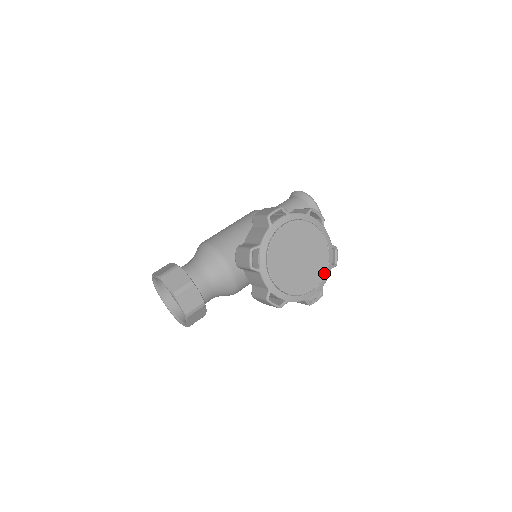
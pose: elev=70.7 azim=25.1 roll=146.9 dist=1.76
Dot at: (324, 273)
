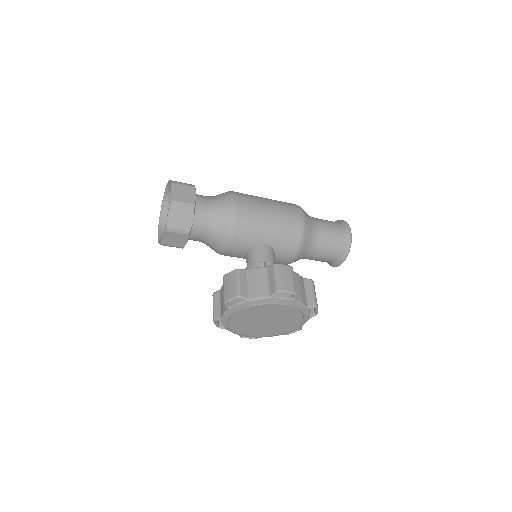
Dot at: (272, 335)
